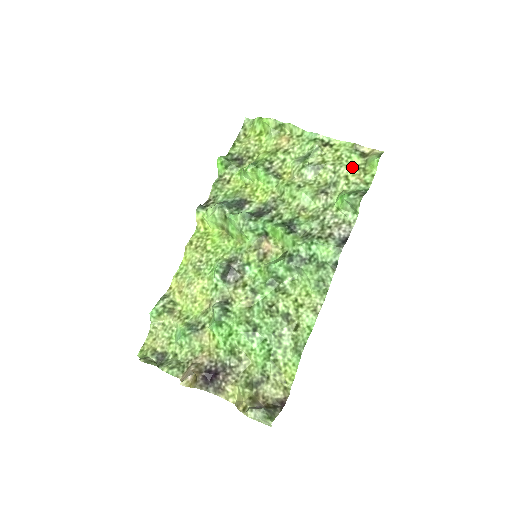
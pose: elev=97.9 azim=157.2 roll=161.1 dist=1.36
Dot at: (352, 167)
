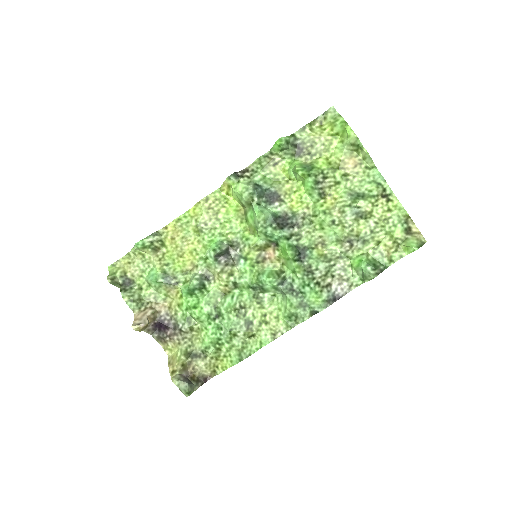
Dot at: (390, 237)
